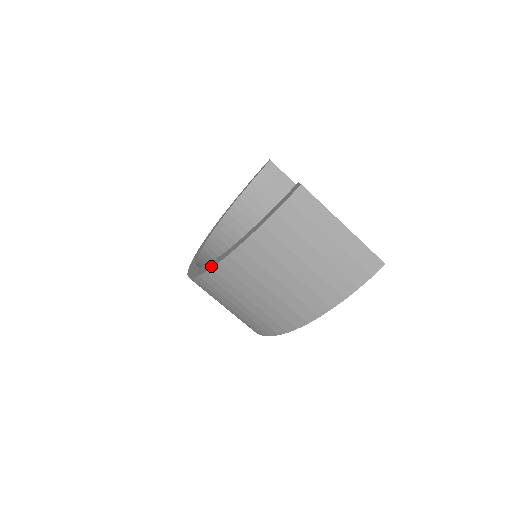
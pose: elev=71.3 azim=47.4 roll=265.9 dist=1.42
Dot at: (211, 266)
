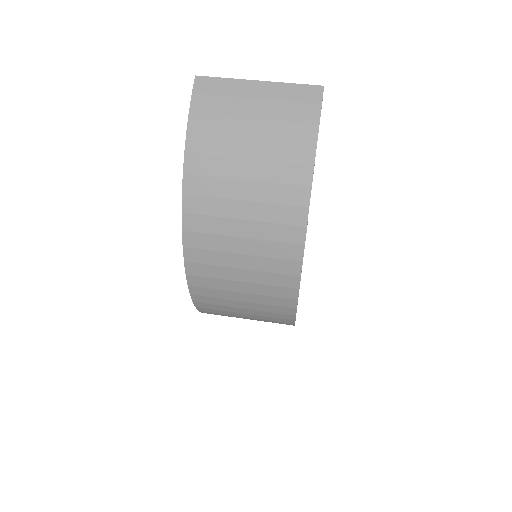
Dot at: (183, 232)
